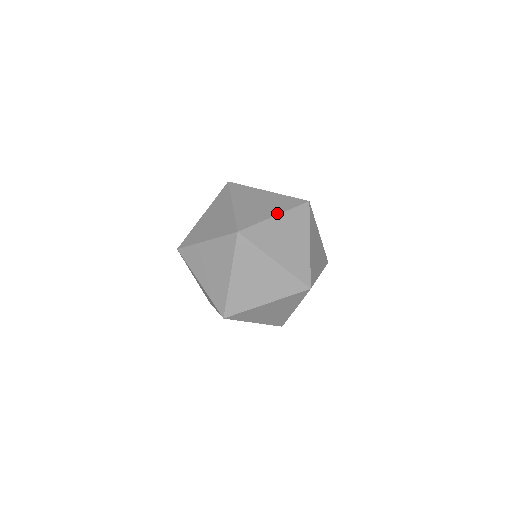
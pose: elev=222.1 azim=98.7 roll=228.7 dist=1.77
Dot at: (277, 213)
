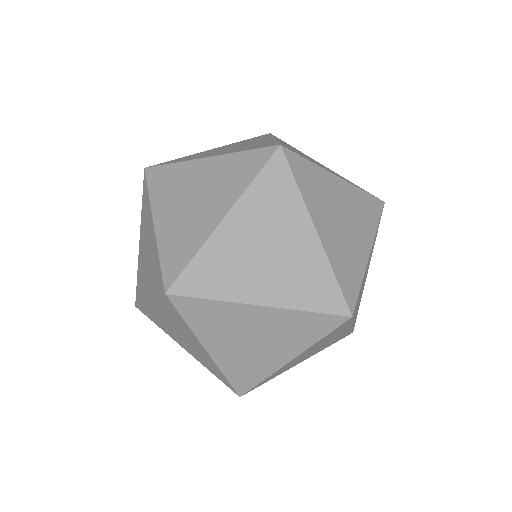
Dot at: (370, 245)
